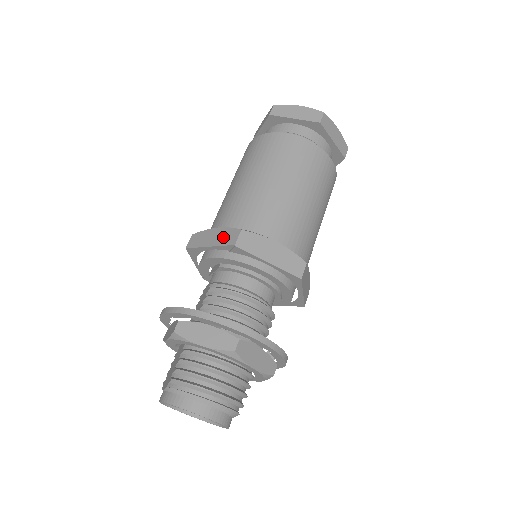
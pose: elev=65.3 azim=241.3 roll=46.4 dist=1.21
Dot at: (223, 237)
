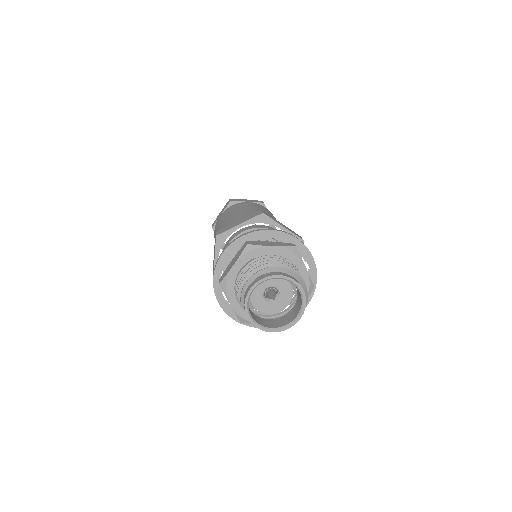
Dot at: (214, 248)
